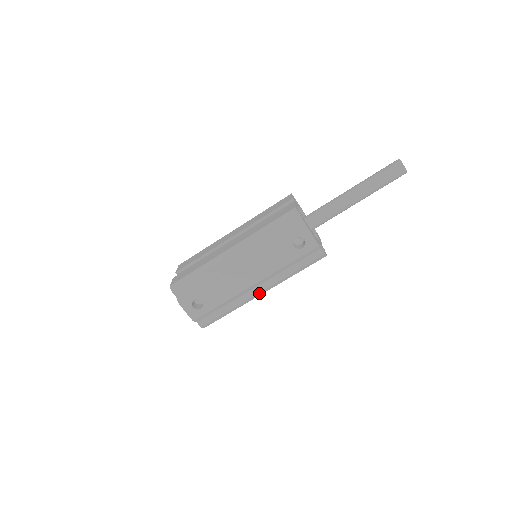
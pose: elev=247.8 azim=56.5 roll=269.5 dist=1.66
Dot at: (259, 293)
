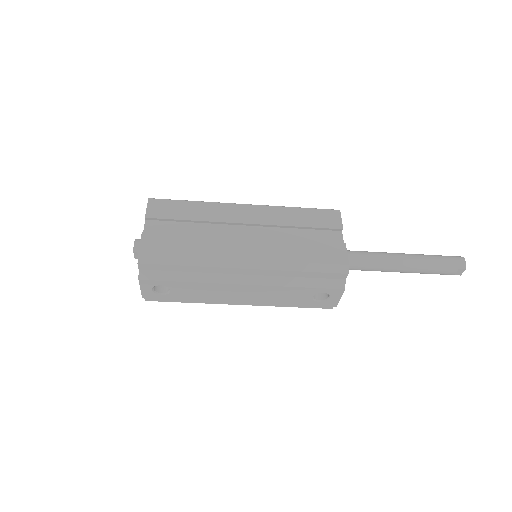
Dot at: (237, 304)
